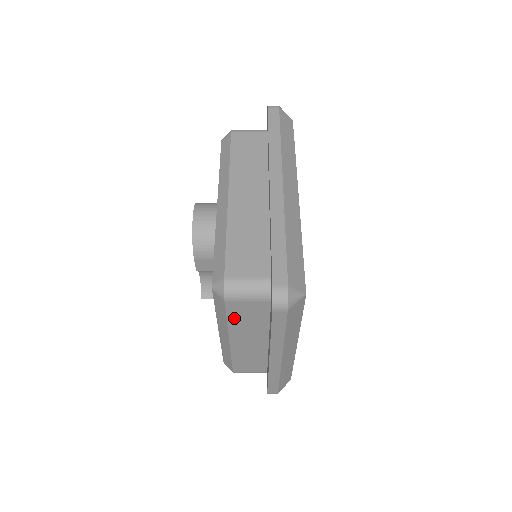
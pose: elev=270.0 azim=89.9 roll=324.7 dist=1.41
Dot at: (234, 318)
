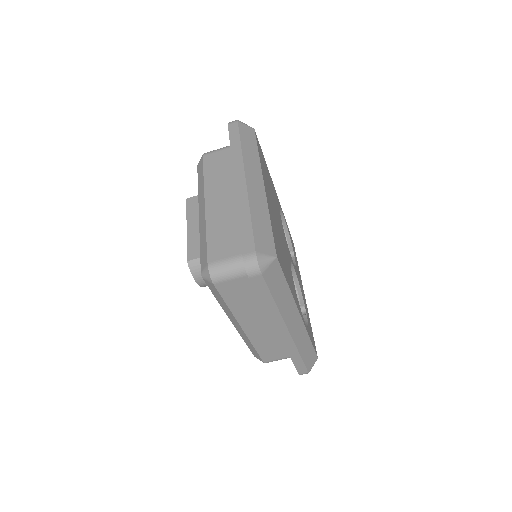
Dot at: occluded
